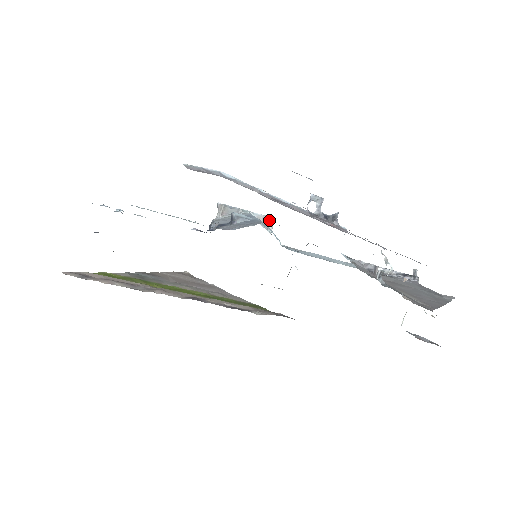
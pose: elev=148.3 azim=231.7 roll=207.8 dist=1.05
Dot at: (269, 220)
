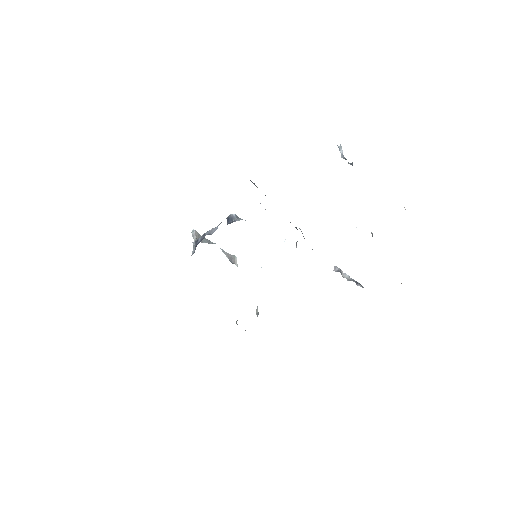
Dot at: (233, 257)
